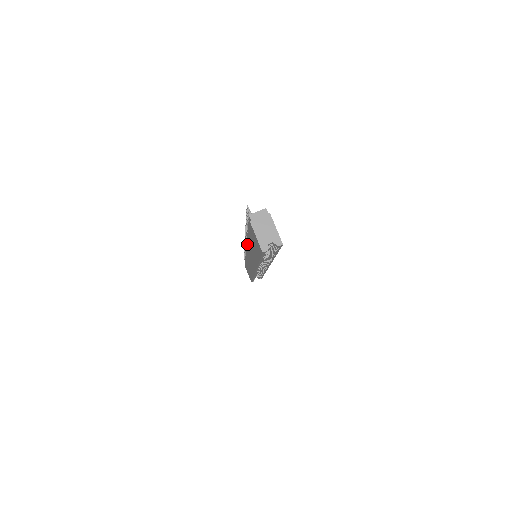
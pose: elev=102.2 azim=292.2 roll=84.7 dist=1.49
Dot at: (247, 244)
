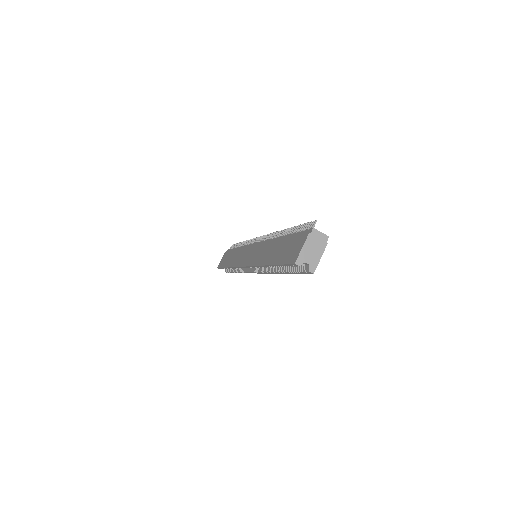
Dot at: (267, 242)
